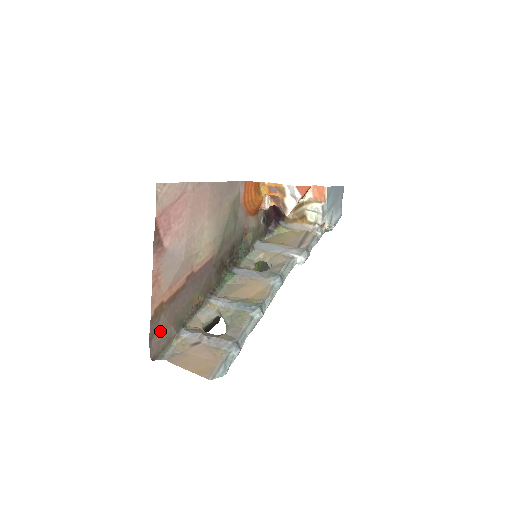
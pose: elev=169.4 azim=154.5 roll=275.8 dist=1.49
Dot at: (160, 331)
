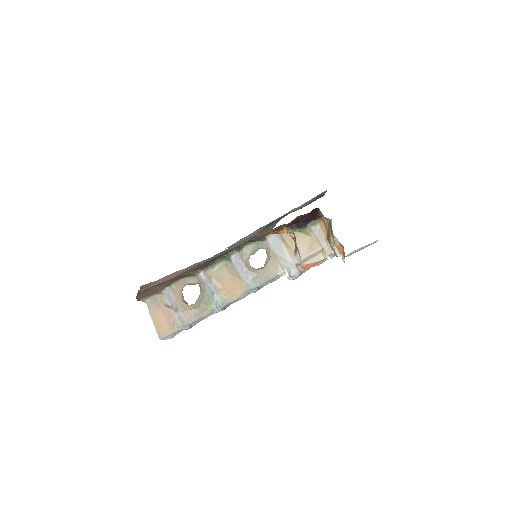
Dot at: (146, 292)
